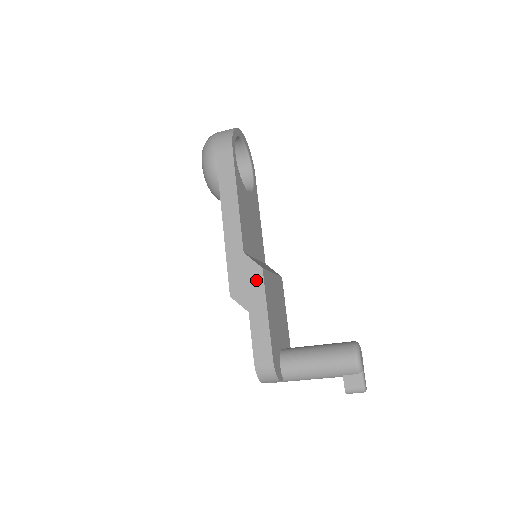
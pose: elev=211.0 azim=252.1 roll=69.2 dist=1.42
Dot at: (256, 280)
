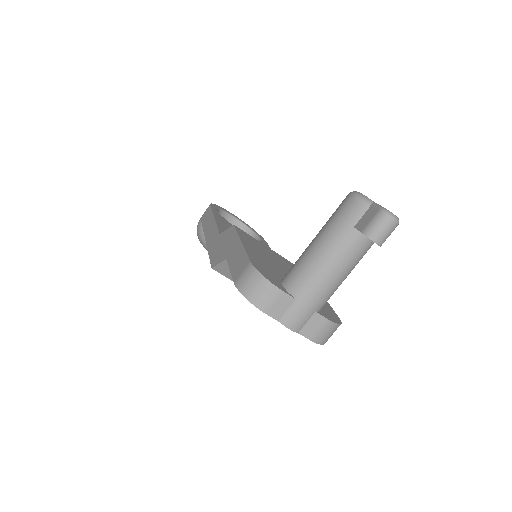
Dot at: (230, 236)
